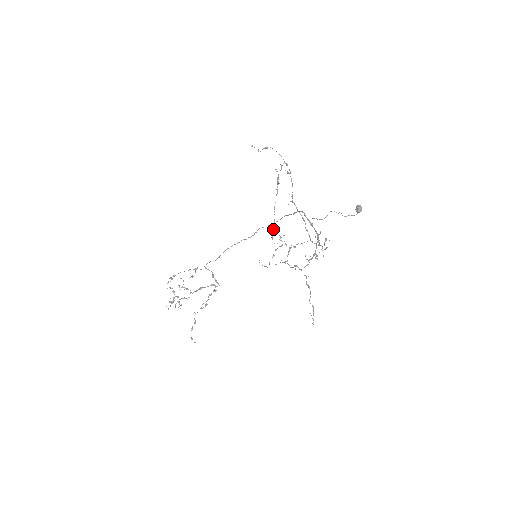
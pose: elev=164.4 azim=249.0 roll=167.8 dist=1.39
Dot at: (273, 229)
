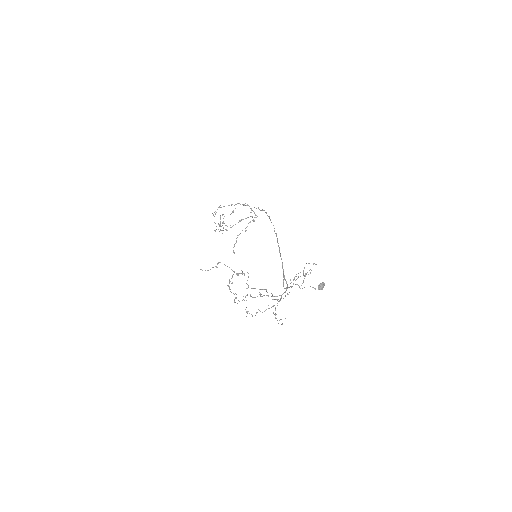
Dot at: (234, 299)
